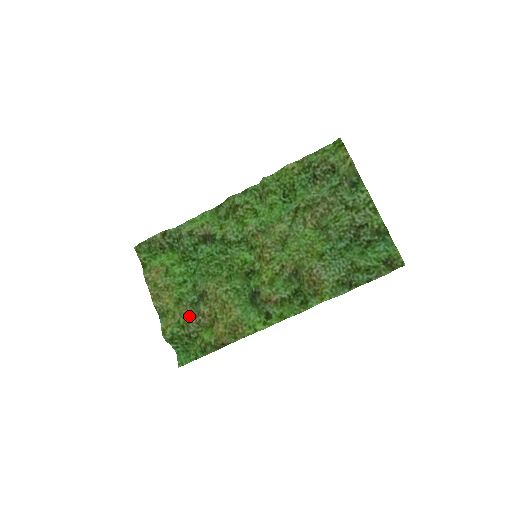
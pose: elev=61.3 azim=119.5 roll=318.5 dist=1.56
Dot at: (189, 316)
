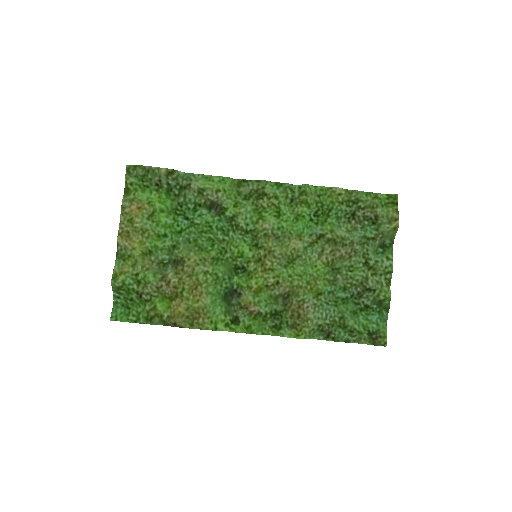
Dot at: (151, 274)
